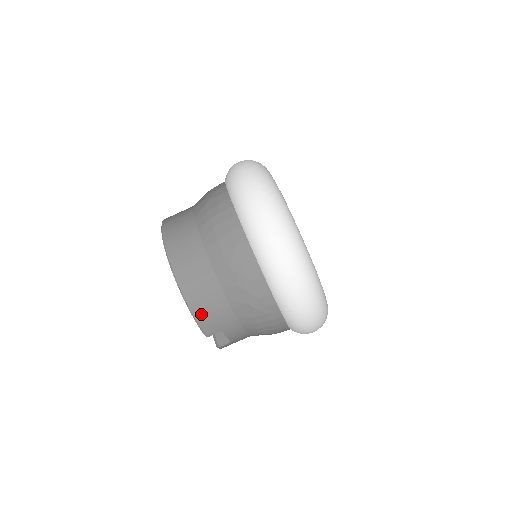
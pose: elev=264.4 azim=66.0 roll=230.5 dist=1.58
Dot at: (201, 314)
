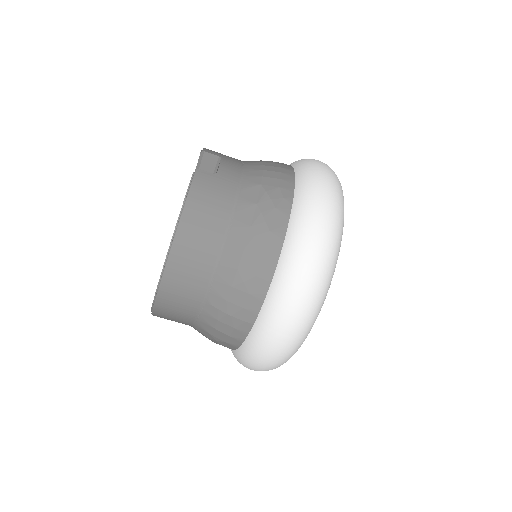
Dot at: occluded
